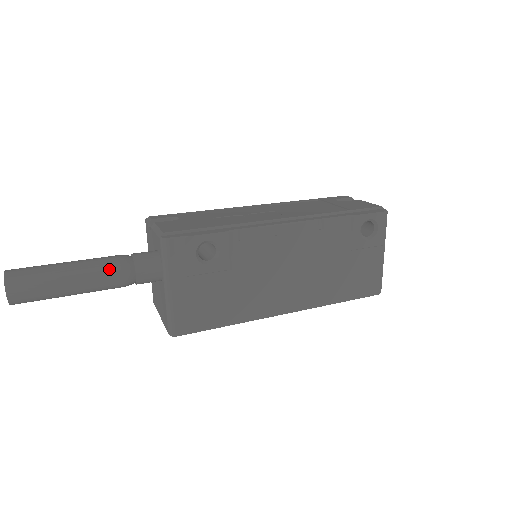
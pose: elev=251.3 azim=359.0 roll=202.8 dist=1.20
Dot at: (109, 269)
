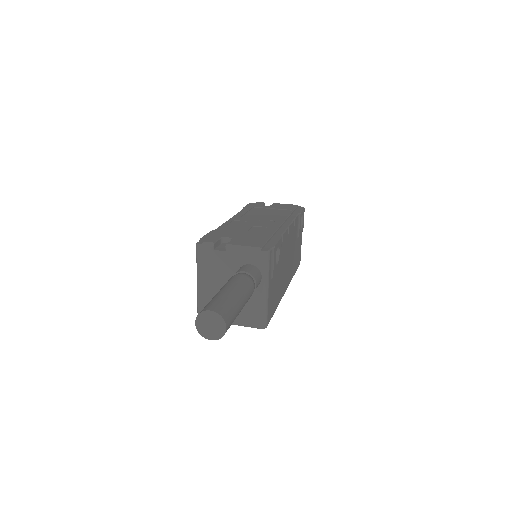
Dot at: (249, 286)
